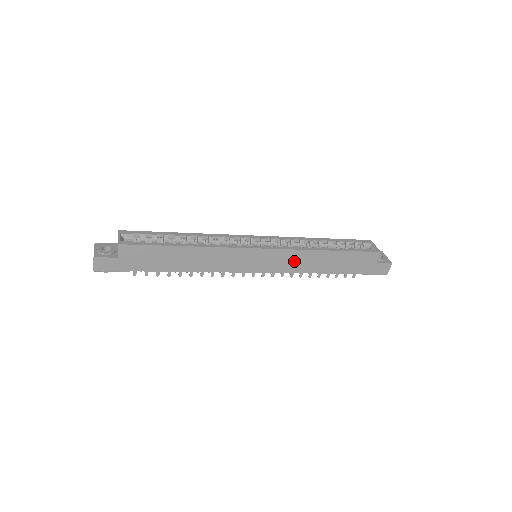
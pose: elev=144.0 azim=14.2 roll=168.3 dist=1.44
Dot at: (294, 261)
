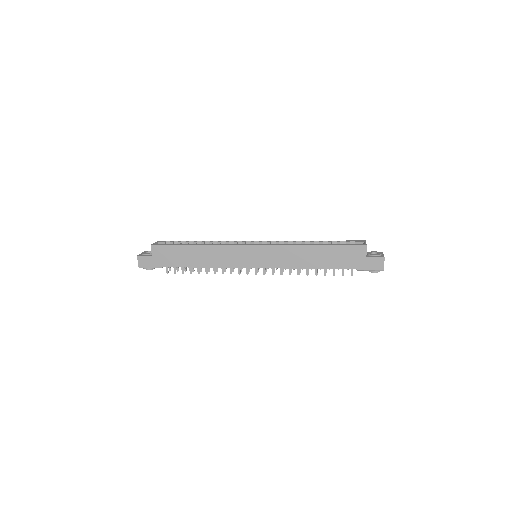
Dot at: (284, 256)
